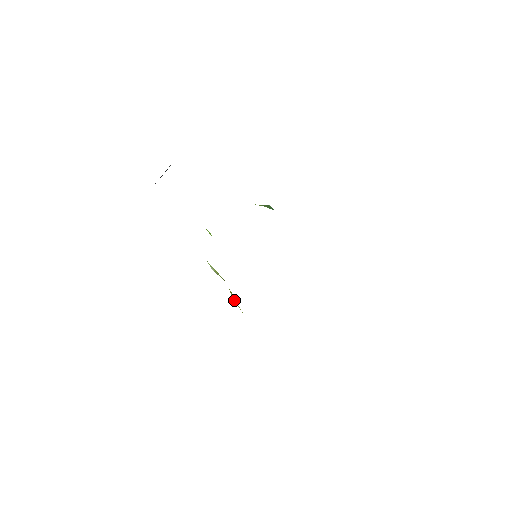
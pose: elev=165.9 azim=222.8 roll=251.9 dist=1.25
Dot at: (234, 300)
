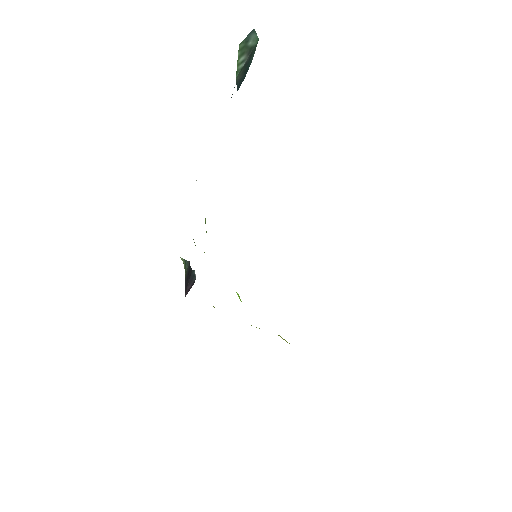
Dot at: occluded
